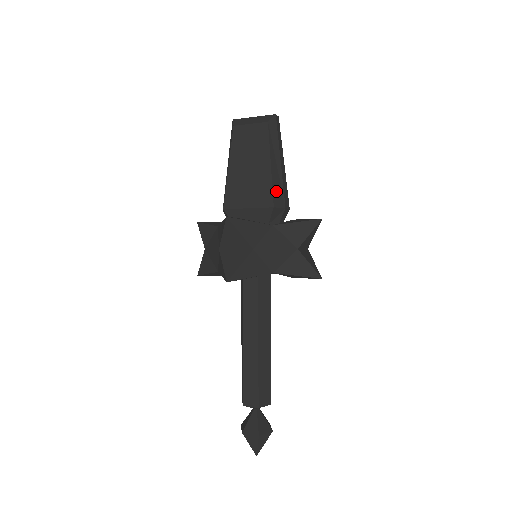
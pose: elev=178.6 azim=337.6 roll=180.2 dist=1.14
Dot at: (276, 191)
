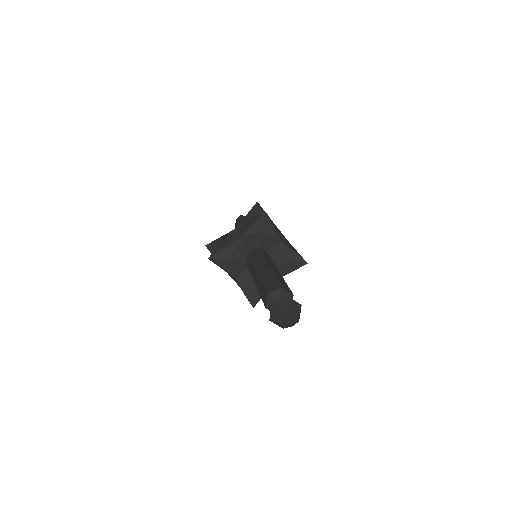
Dot at: occluded
